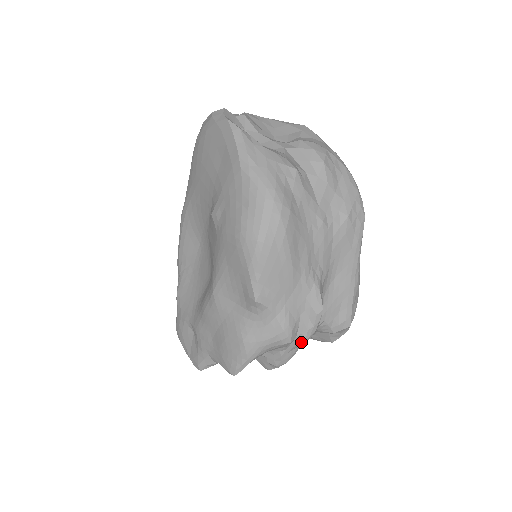
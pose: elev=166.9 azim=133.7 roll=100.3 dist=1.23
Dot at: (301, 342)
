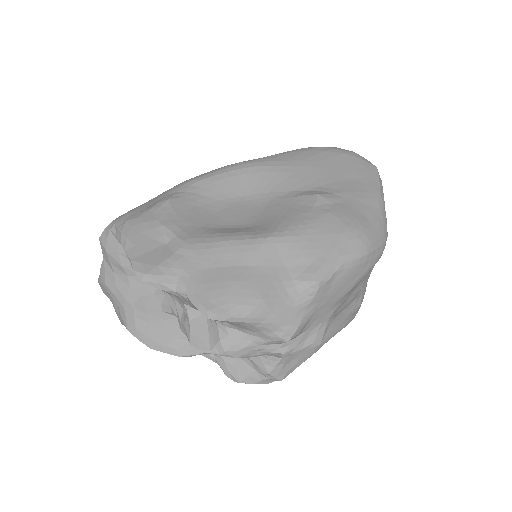
Dot at: (278, 351)
